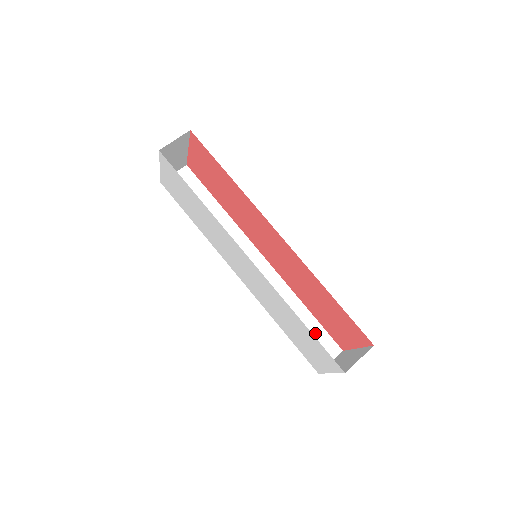
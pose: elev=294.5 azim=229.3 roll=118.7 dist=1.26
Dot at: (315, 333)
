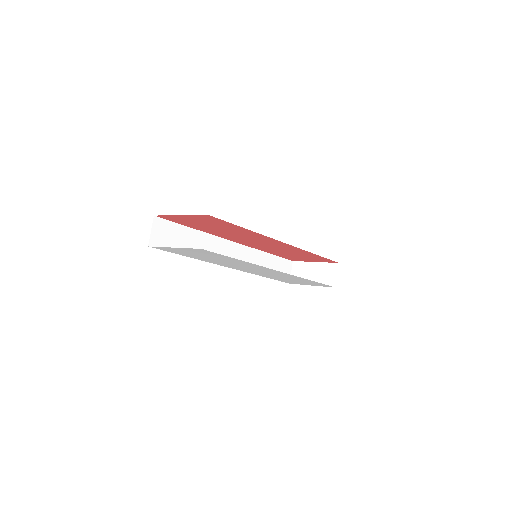
Dot at: (279, 264)
